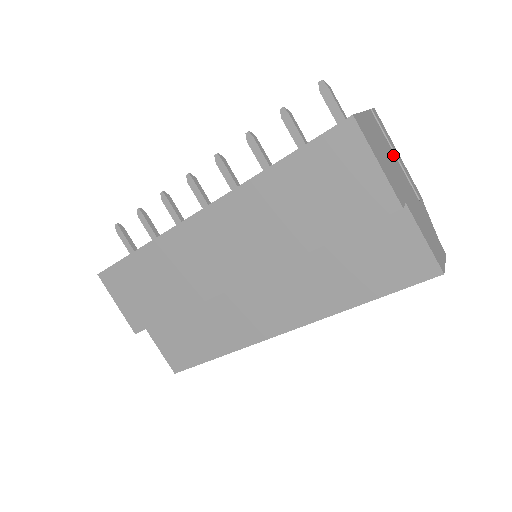
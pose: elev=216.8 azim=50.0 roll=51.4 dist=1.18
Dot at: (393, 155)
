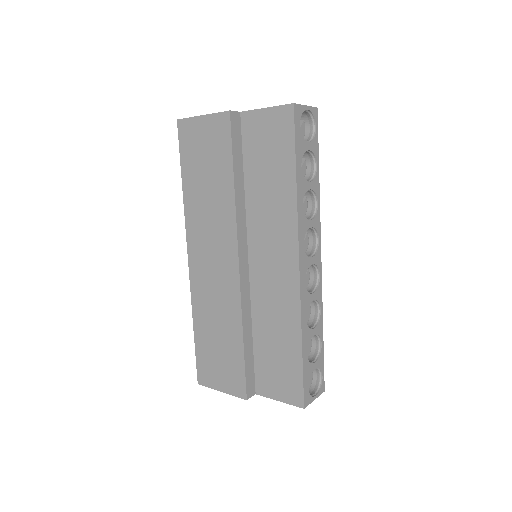
Dot at: occluded
